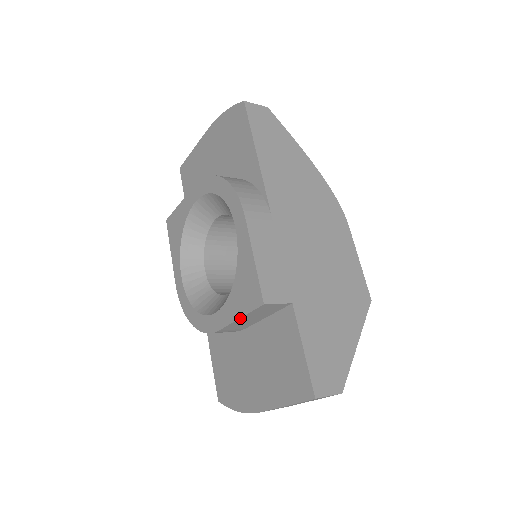
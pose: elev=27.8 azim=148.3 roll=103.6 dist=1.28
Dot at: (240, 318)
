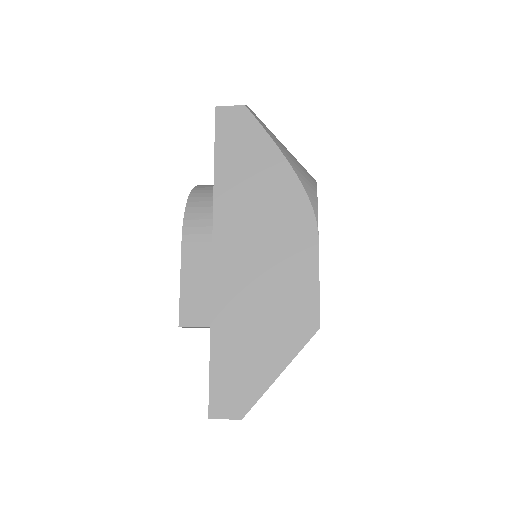
Dot at: occluded
